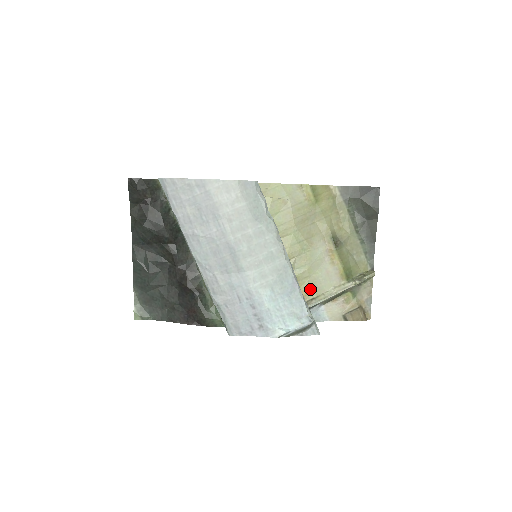
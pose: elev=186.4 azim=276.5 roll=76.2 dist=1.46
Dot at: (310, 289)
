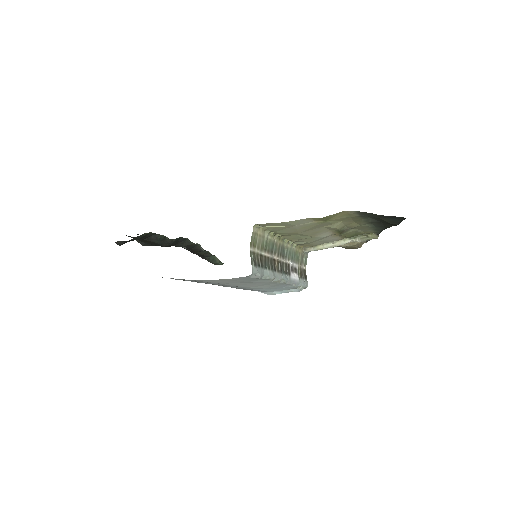
Dot at: (310, 245)
